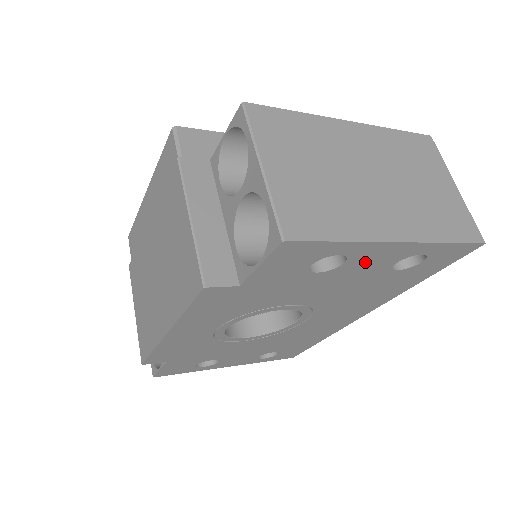
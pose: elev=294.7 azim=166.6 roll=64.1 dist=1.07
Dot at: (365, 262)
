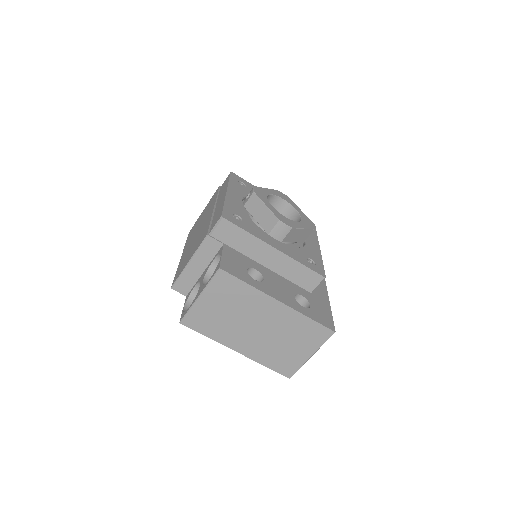
Dot at: occluded
